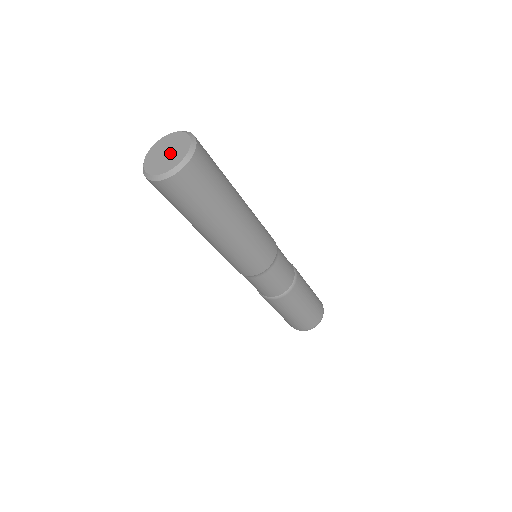
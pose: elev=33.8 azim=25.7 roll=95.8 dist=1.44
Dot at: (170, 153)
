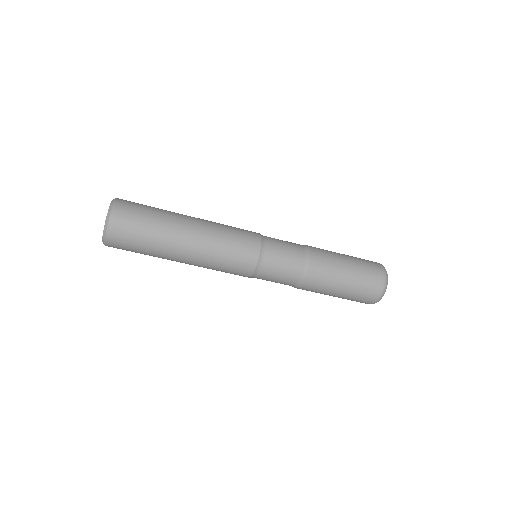
Dot at: occluded
